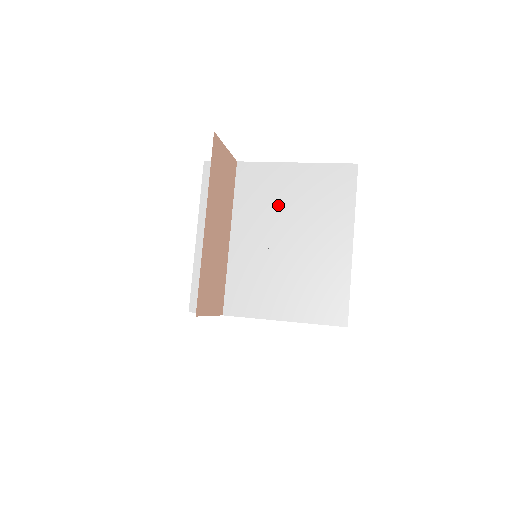
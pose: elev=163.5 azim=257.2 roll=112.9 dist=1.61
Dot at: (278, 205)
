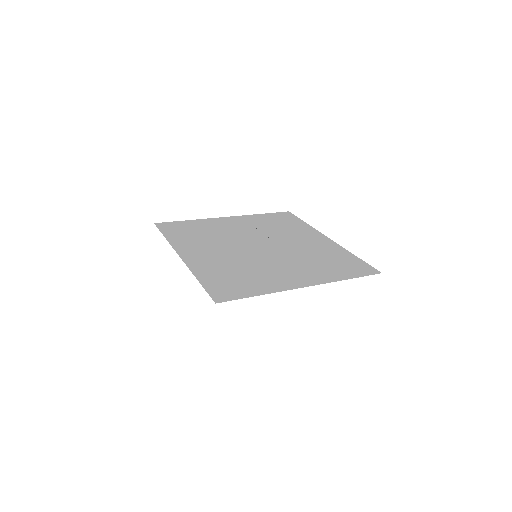
Dot at: (248, 232)
